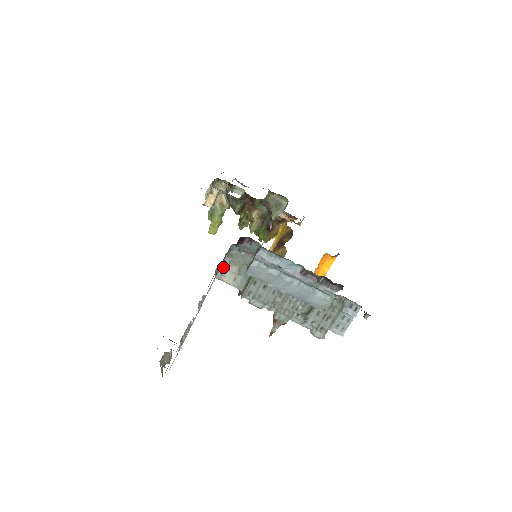
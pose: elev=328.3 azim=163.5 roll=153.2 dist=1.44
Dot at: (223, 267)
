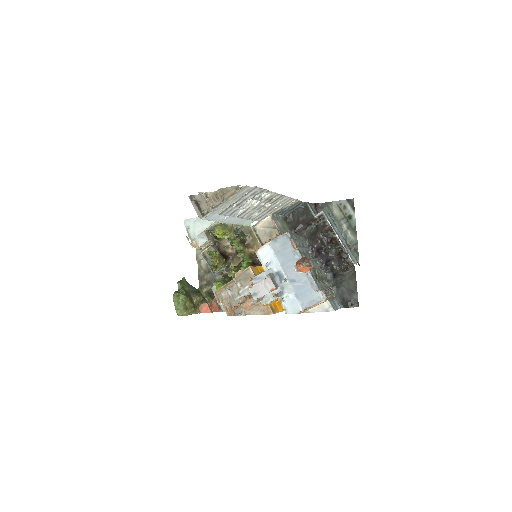
Dot at: (275, 217)
